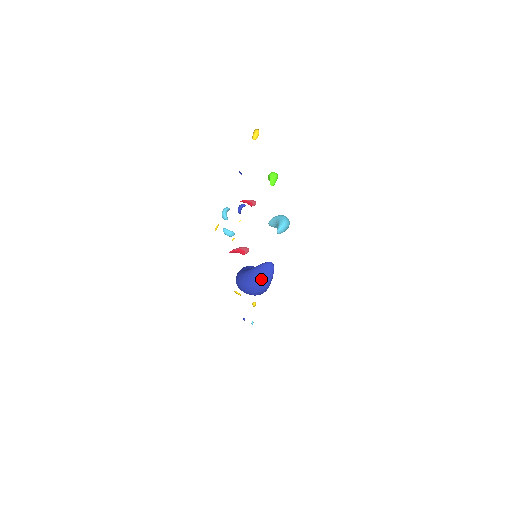
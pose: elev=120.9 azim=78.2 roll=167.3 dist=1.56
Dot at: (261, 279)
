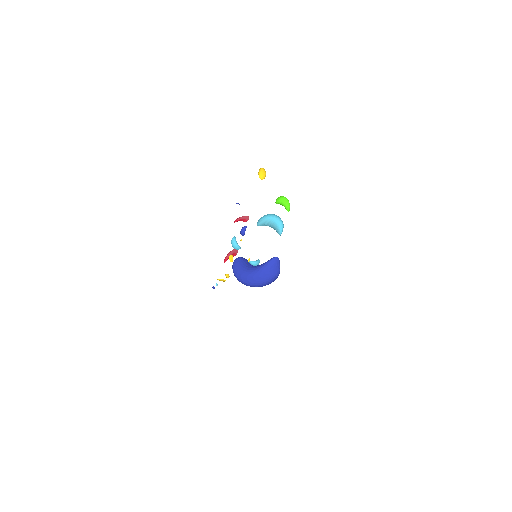
Dot at: (275, 274)
